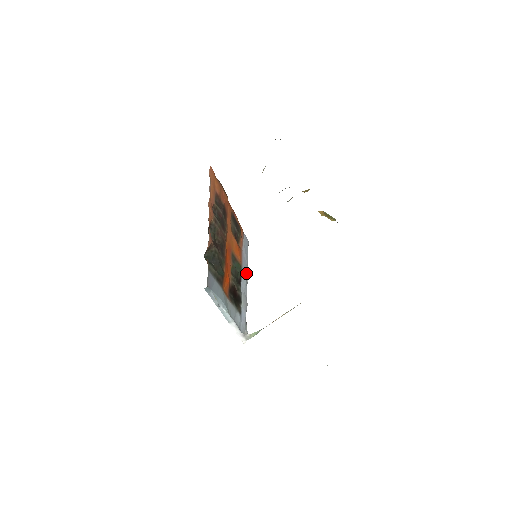
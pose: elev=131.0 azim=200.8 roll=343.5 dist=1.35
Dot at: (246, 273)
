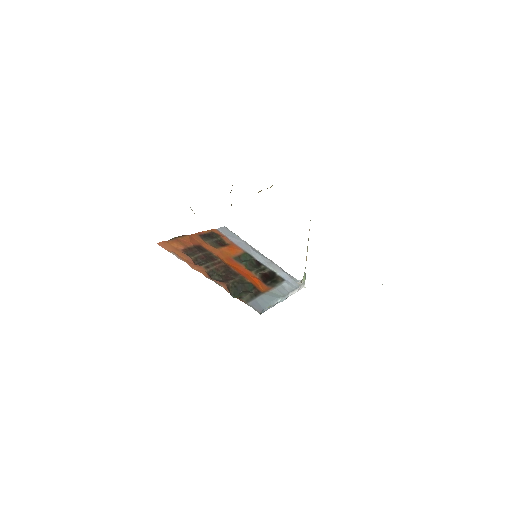
Dot at: (251, 249)
